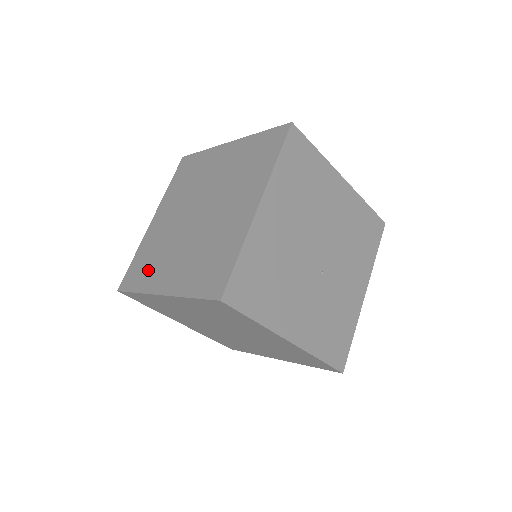
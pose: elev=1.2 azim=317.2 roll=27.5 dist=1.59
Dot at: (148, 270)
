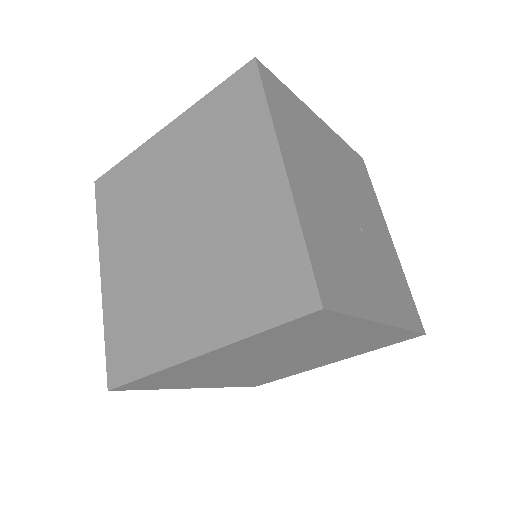
Dot at: (146, 337)
